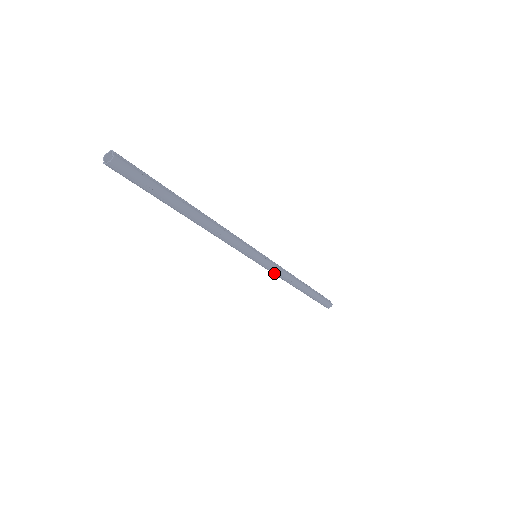
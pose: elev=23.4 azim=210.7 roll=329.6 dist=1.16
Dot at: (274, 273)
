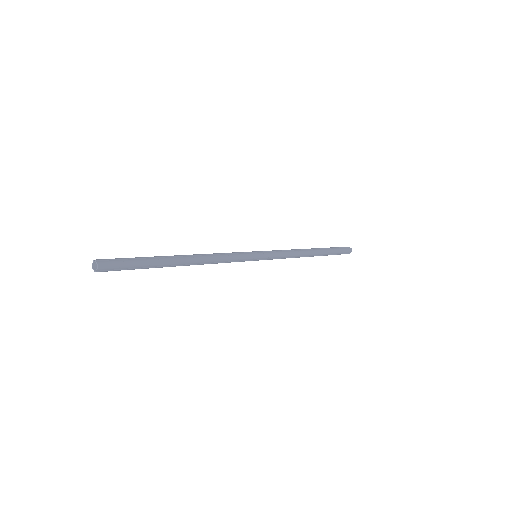
Dot at: (280, 258)
